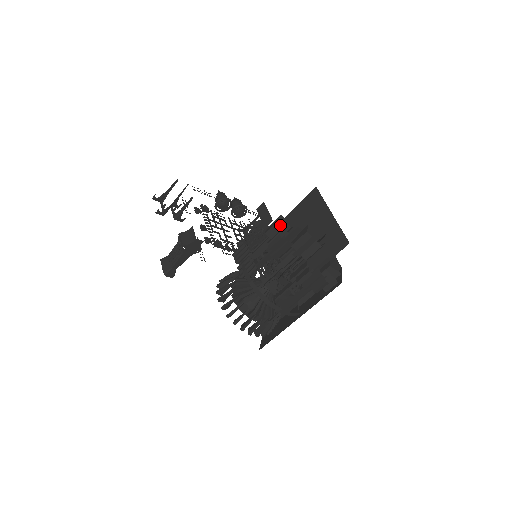
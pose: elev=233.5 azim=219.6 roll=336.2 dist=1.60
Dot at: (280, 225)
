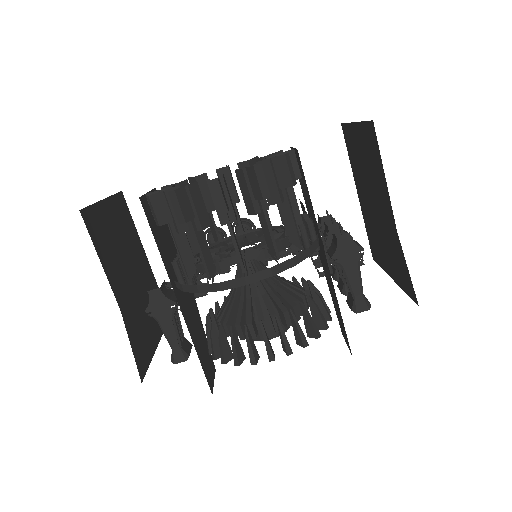
Dot at: (166, 186)
